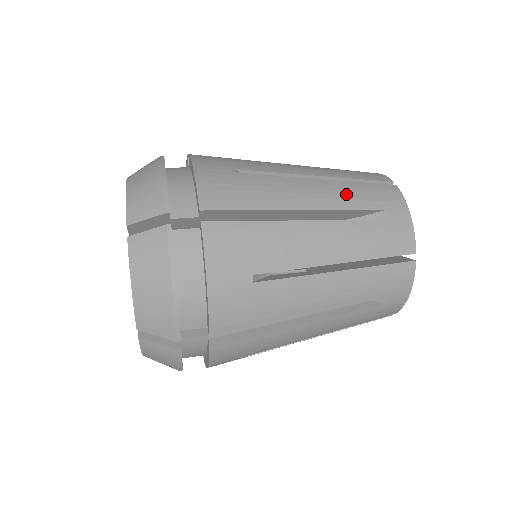
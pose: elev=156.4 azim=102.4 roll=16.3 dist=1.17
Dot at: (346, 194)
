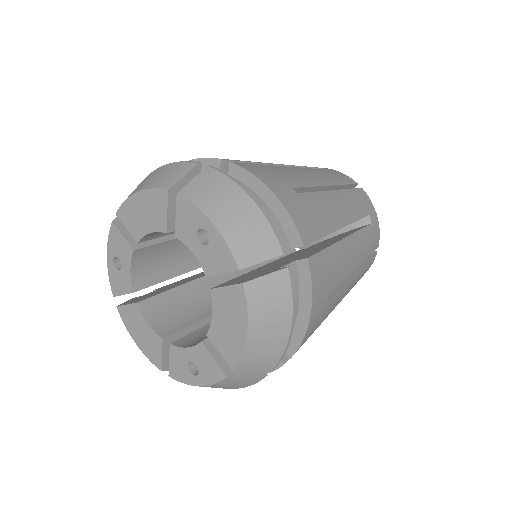
Dot at: occluded
